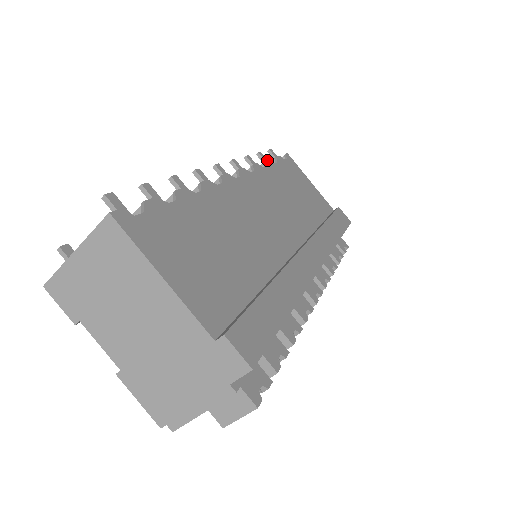
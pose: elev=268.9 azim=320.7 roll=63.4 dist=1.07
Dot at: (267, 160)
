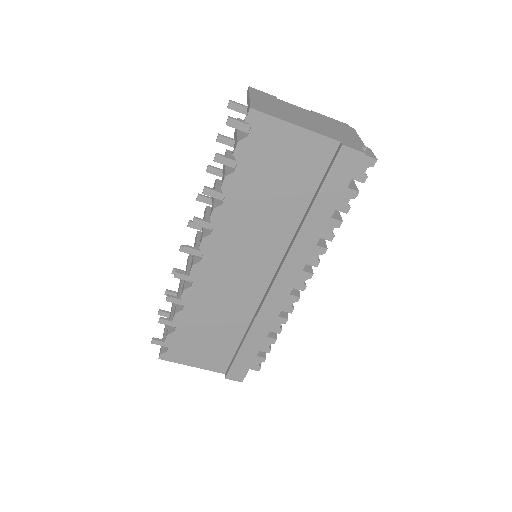
Dot at: (223, 183)
